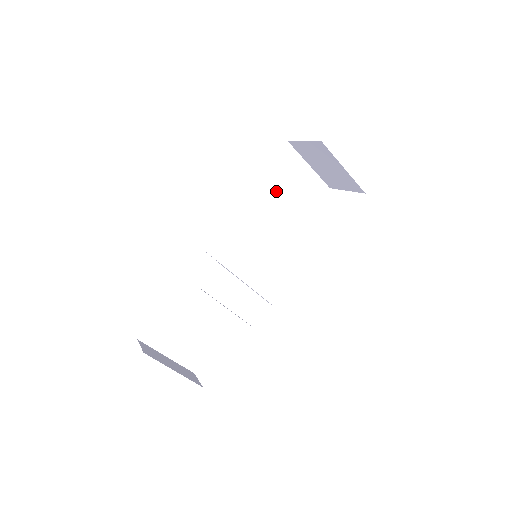
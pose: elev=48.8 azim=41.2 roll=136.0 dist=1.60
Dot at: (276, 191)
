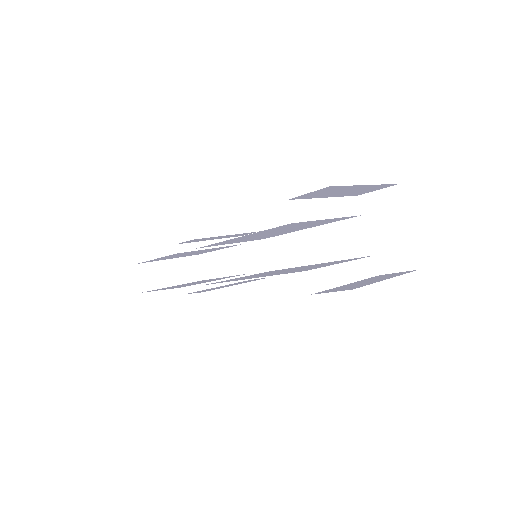
Dot at: (293, 225)
